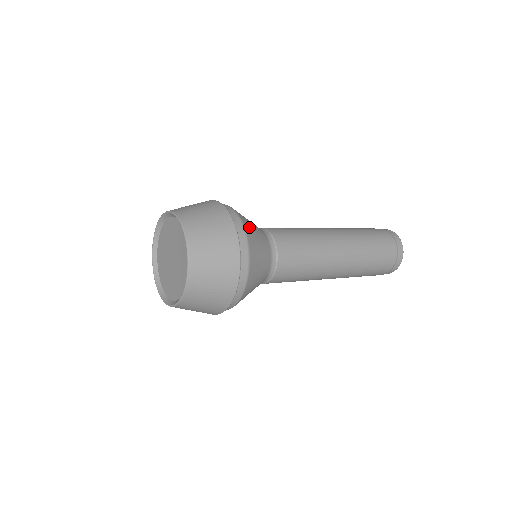
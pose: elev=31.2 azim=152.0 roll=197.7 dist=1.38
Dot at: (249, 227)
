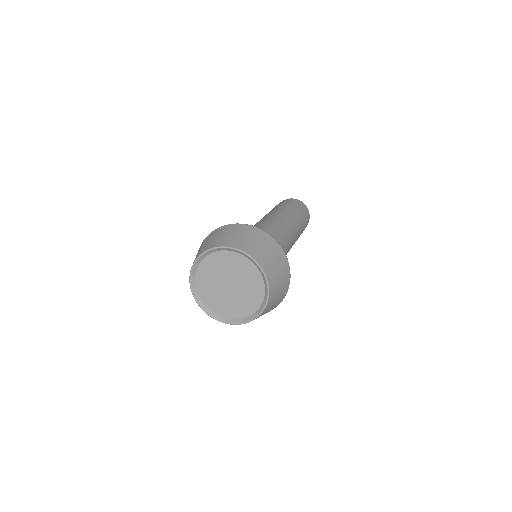
Dot at: occluded
